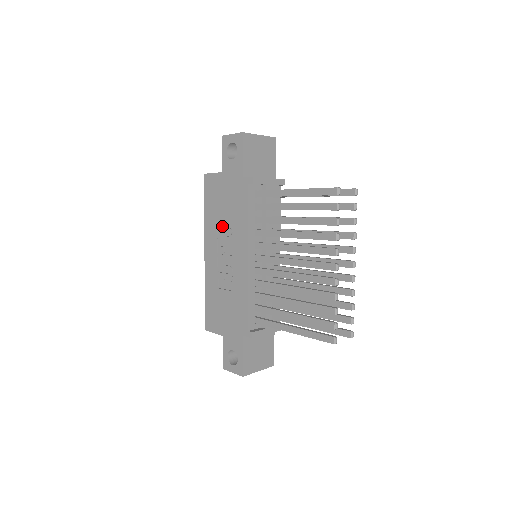
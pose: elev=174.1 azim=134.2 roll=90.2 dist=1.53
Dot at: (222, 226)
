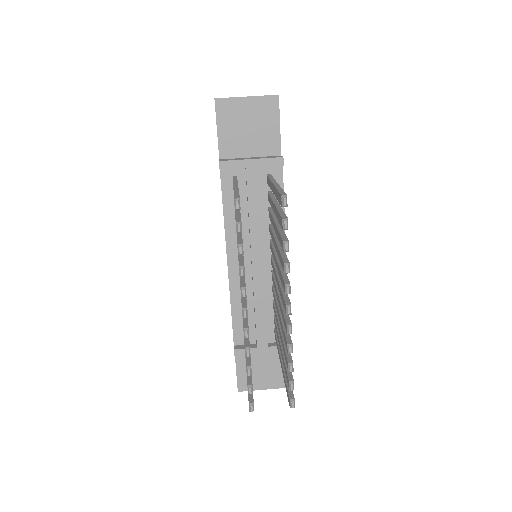
Dot at: occluded
